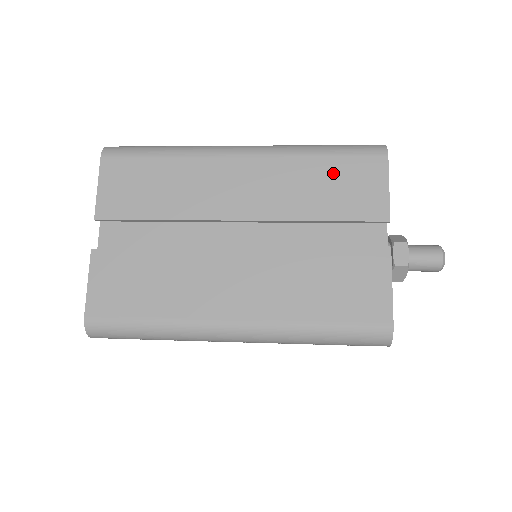
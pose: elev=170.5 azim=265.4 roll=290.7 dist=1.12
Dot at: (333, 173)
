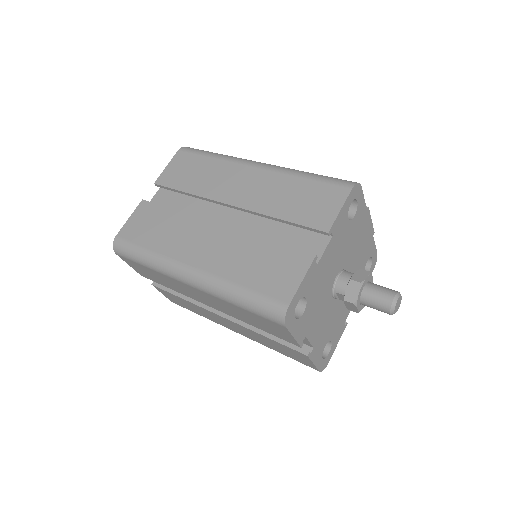
Dot at: (252, 317)
